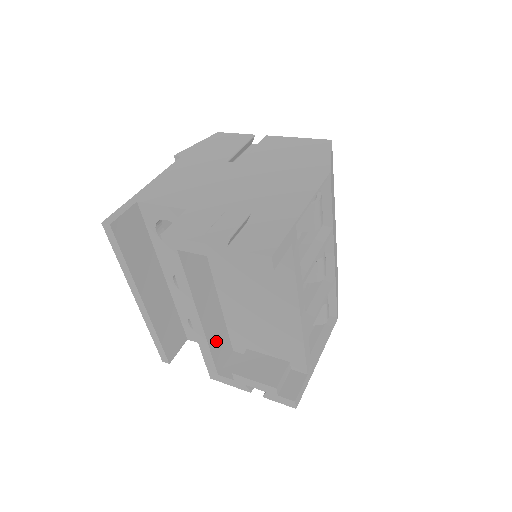
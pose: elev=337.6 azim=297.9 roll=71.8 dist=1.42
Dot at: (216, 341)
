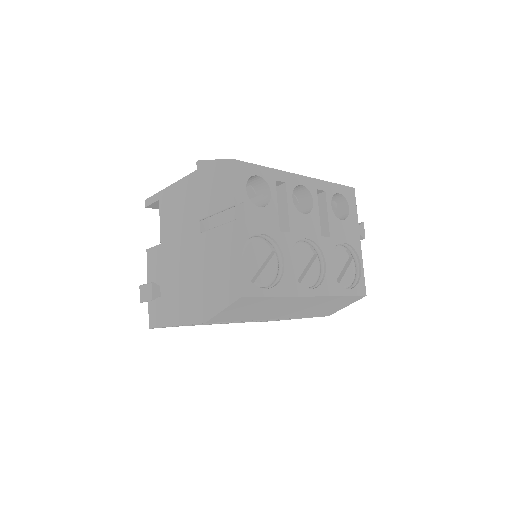
Dot at: occluded
